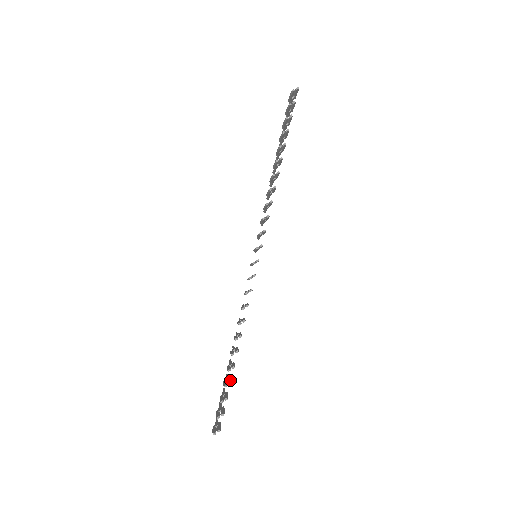
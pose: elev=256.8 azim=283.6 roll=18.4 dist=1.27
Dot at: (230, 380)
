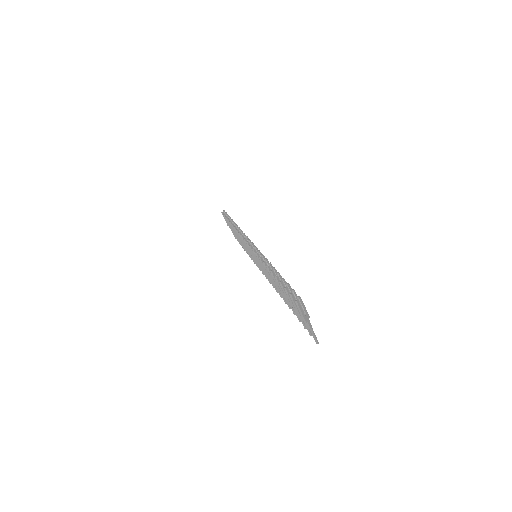
Dot at: (284, 282)
